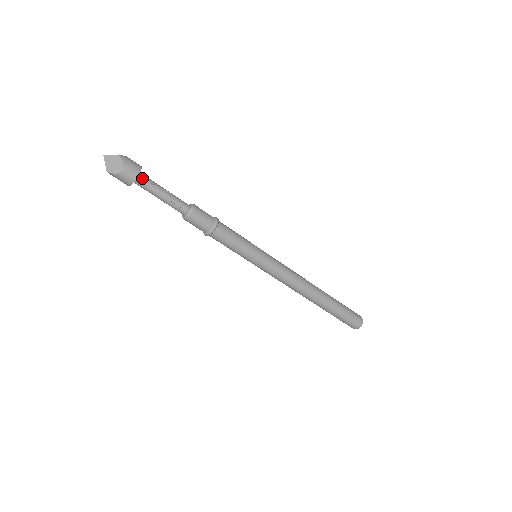
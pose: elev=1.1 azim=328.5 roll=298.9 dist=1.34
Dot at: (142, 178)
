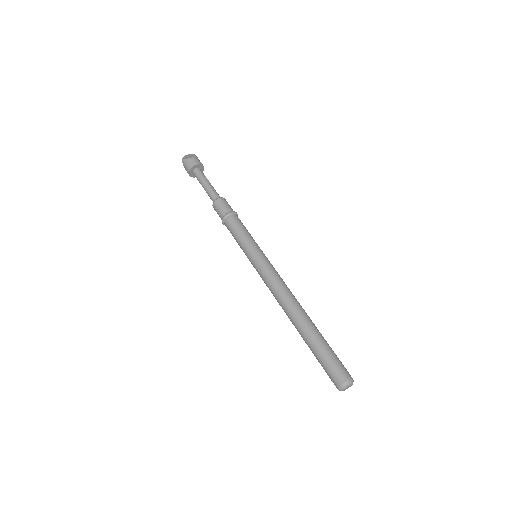
Dot at: (200, 170)
